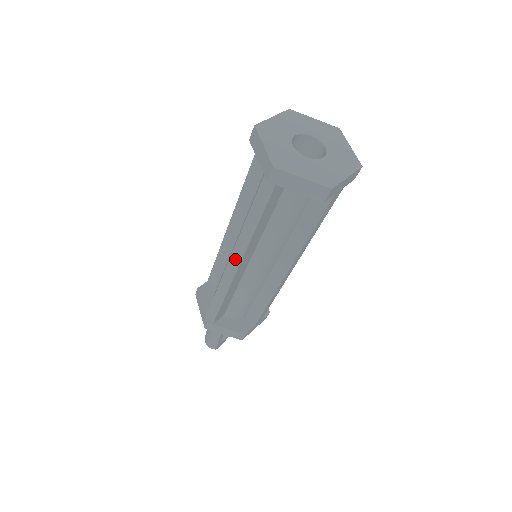
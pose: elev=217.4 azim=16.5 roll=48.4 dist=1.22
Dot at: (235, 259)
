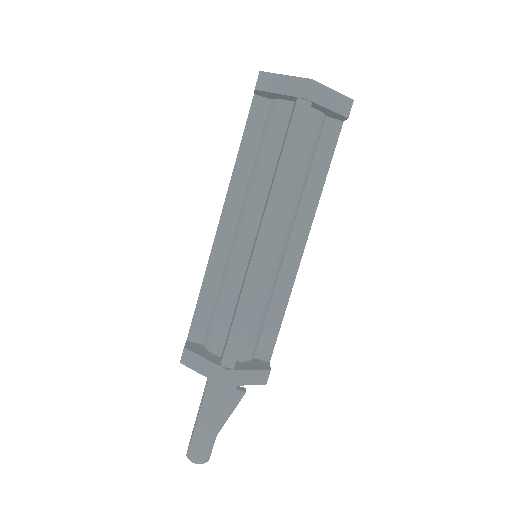
Dot at: (266, 230)
